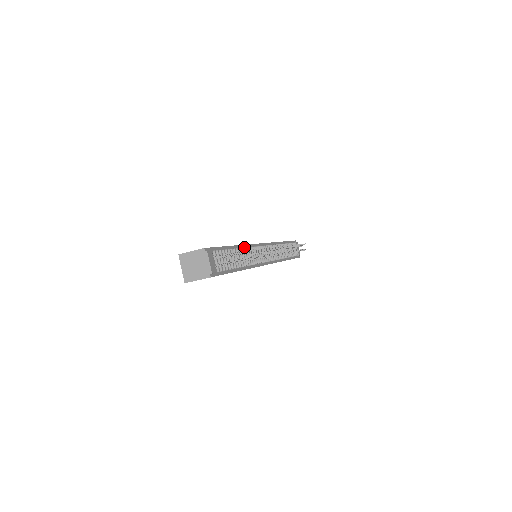
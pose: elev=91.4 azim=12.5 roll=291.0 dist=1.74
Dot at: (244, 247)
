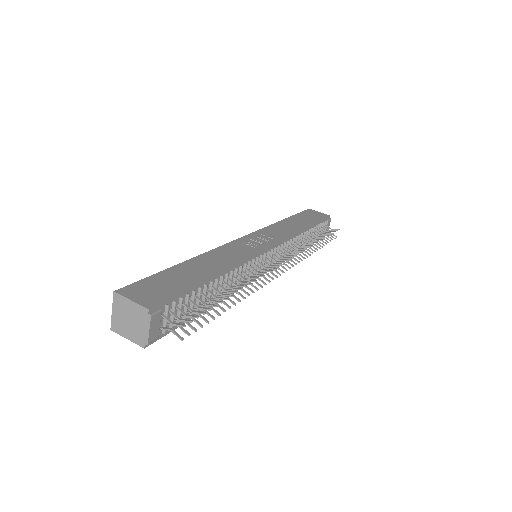
Dot at: (232, 271)
